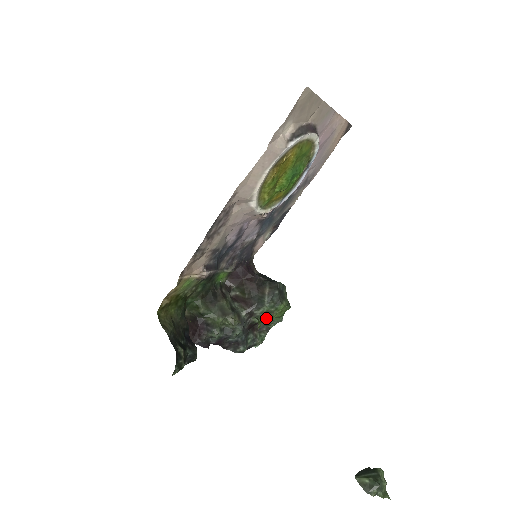
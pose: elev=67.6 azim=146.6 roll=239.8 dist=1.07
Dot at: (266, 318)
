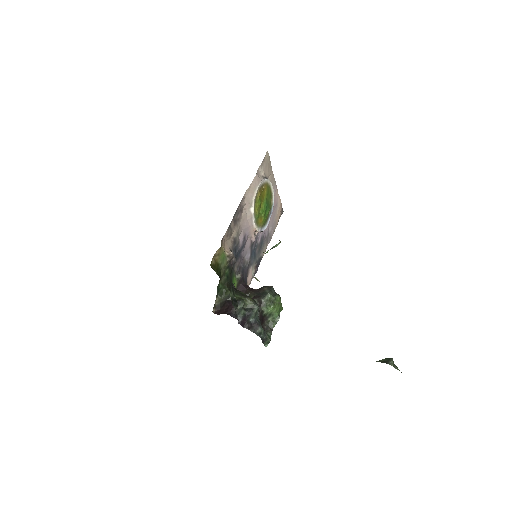
Dot at: (270, 307)
